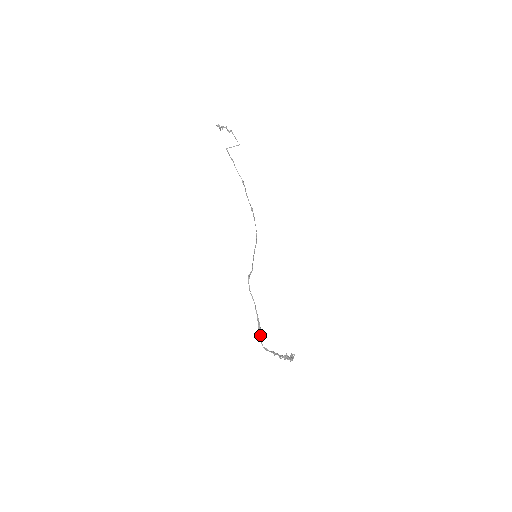
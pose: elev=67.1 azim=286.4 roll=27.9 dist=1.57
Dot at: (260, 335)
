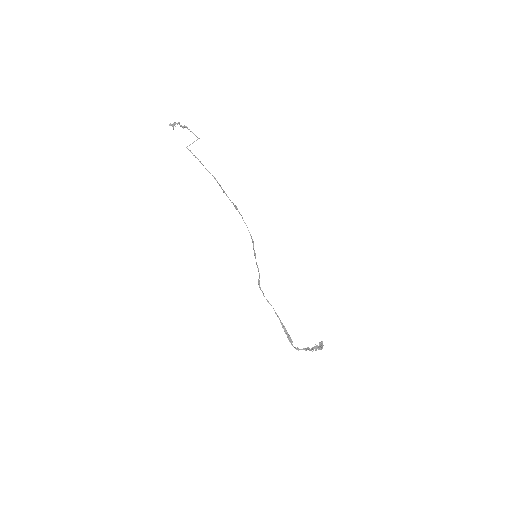
Dot at: (288, 338)
